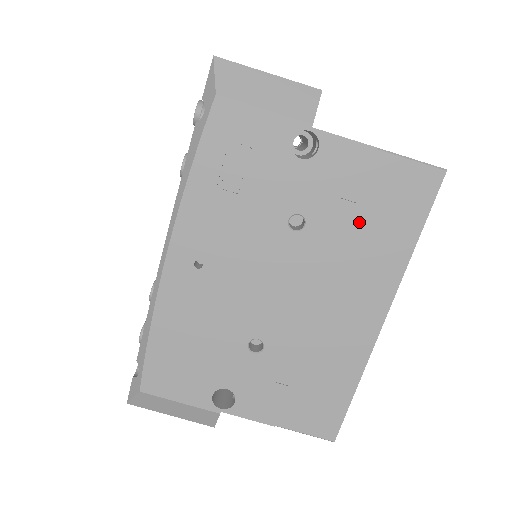
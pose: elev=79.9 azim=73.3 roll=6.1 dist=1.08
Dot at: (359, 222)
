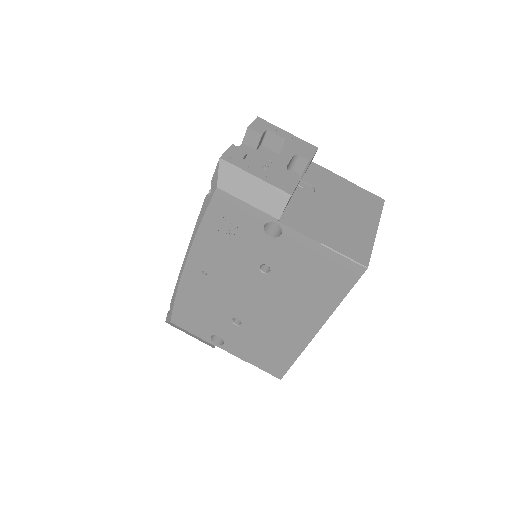
Dot at: (305, 280)
